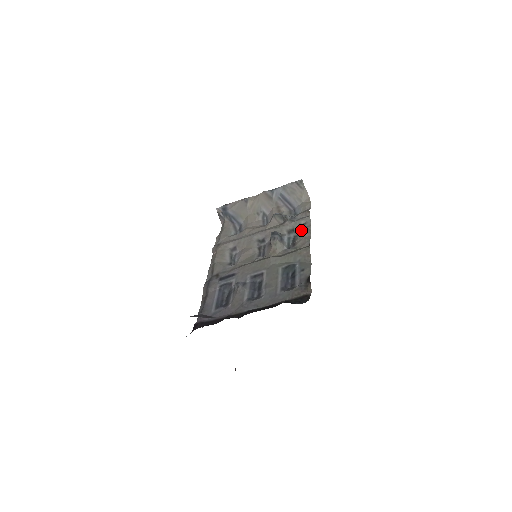
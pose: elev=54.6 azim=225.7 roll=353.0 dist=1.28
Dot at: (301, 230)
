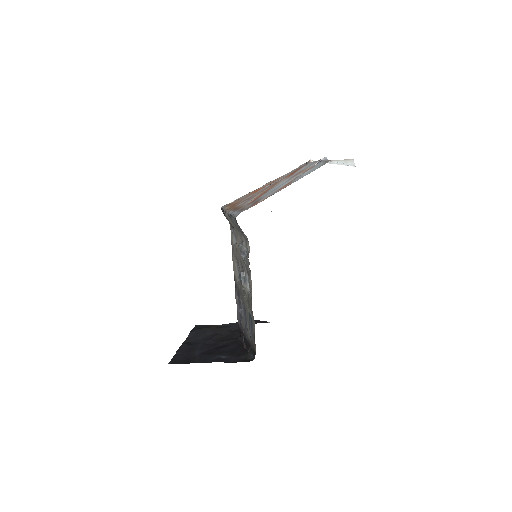
Dot at: (249, 278)
